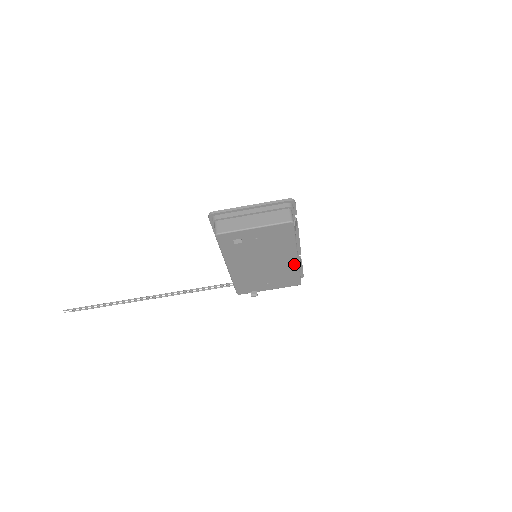
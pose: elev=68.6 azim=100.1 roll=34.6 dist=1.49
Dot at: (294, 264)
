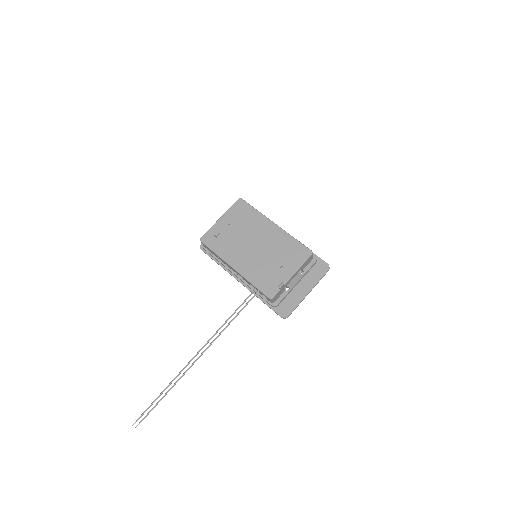
Dot at: (281, 233)
